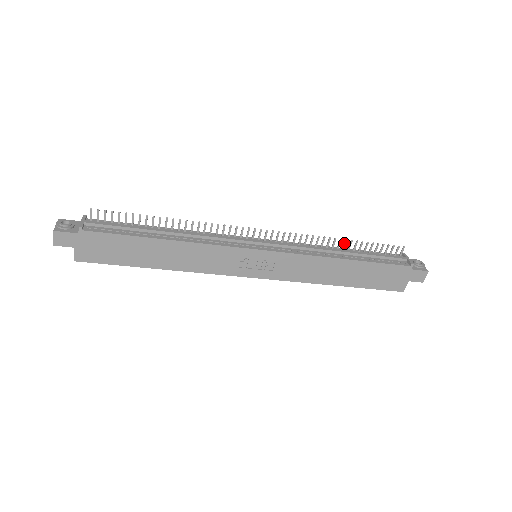
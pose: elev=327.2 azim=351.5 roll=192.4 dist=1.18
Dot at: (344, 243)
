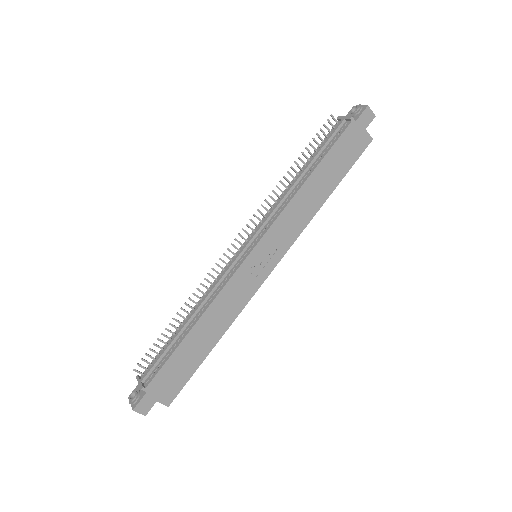
Dot at: occluded
